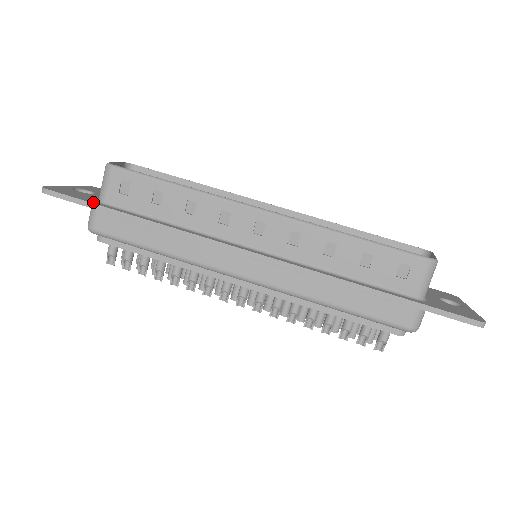
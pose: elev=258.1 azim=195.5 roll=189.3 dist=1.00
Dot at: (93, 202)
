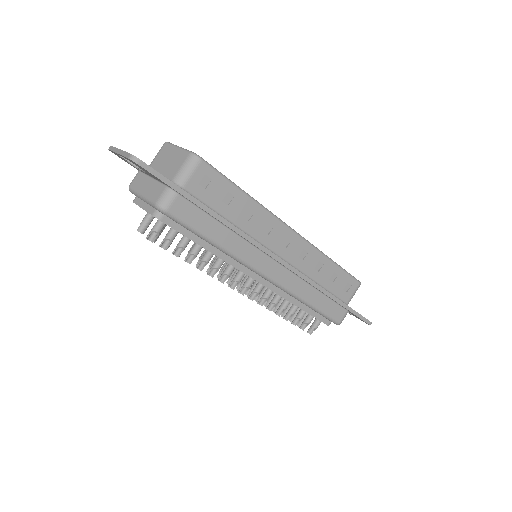
Dot at: (179, 186)
